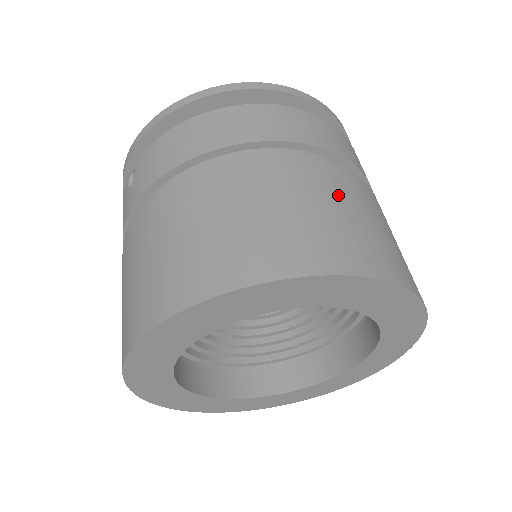
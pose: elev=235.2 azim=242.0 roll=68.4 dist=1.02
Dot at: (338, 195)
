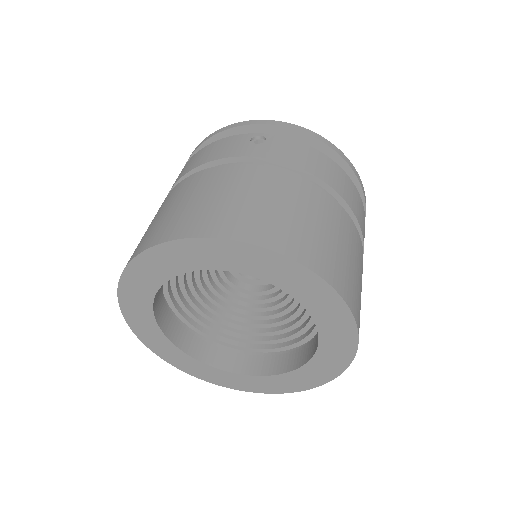
Dot at: occluded
